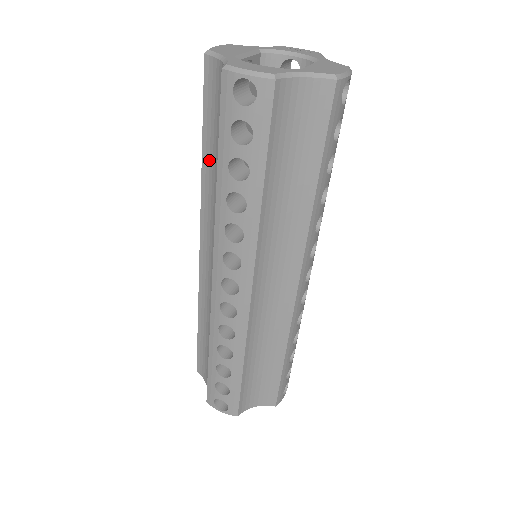
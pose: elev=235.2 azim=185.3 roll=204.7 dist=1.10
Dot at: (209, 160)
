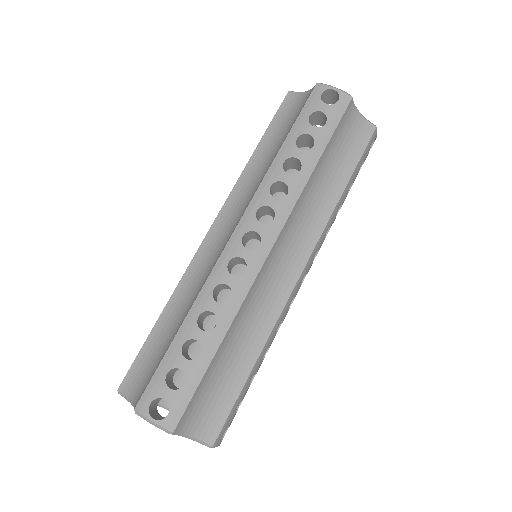
Dot at: (261, 153)
